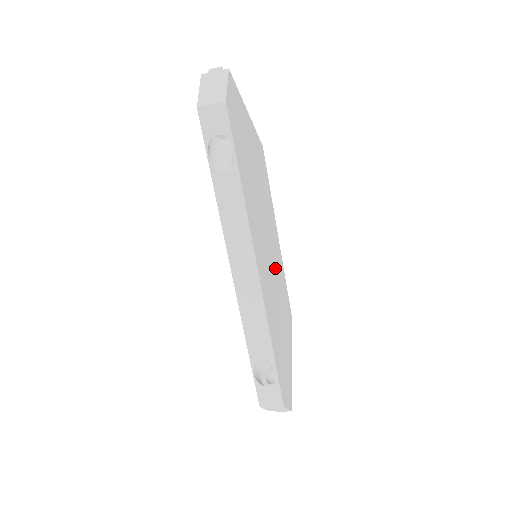
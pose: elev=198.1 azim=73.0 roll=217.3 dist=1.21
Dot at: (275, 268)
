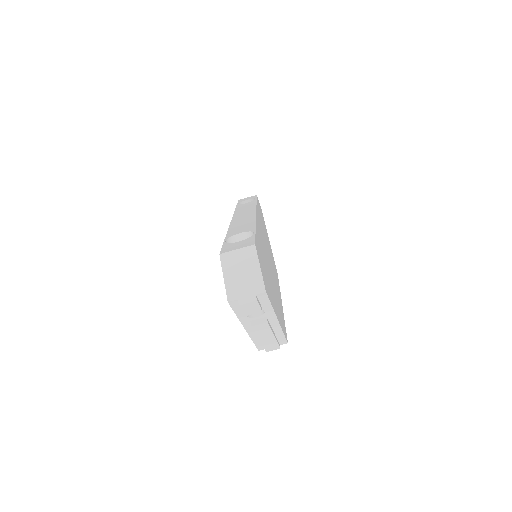
Dot at: (273, 276)
